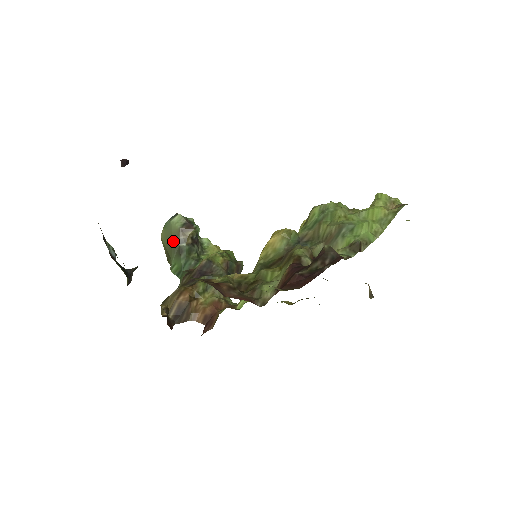
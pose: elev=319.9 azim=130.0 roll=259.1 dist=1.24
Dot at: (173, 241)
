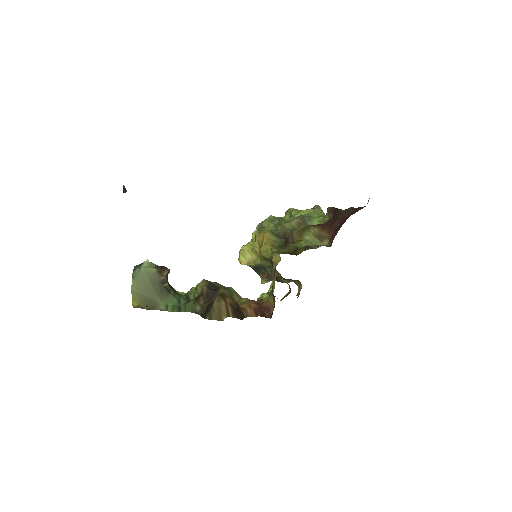
Dot at: (154, 285)
